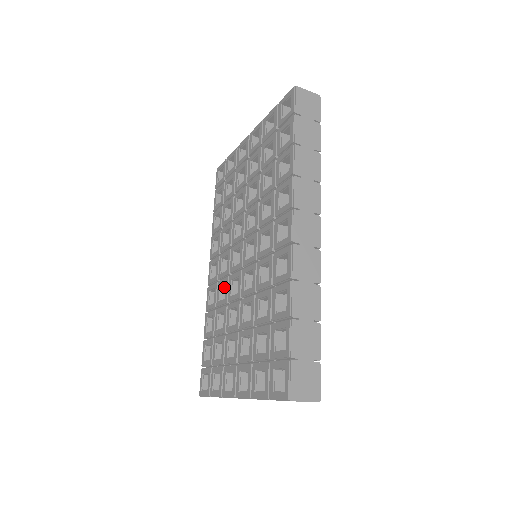
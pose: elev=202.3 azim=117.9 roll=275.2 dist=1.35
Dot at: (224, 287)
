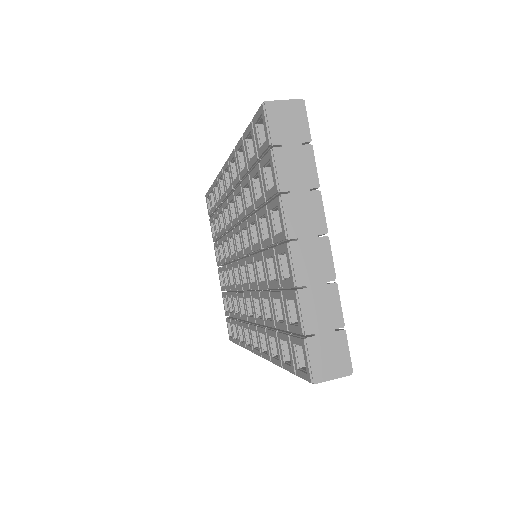
Dot at: occluded
